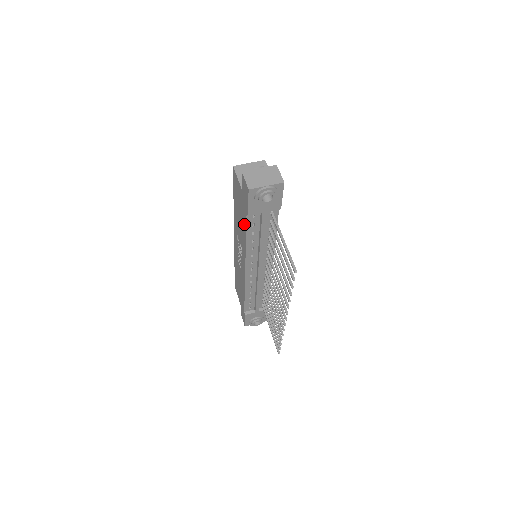
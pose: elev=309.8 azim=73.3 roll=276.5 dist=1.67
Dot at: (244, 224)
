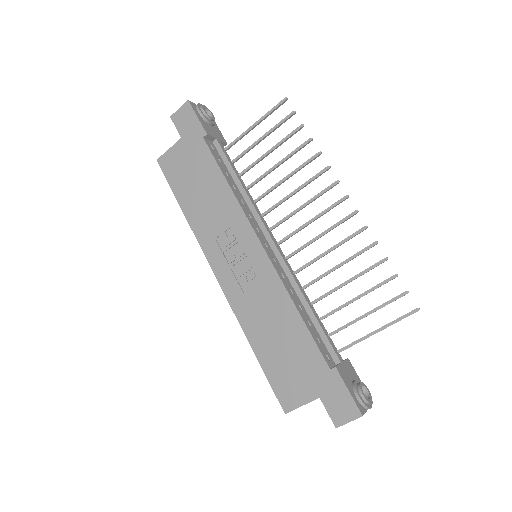
Dot at: (210, 167)
